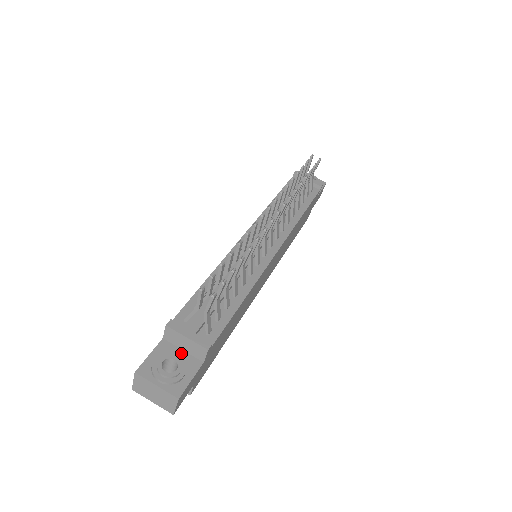
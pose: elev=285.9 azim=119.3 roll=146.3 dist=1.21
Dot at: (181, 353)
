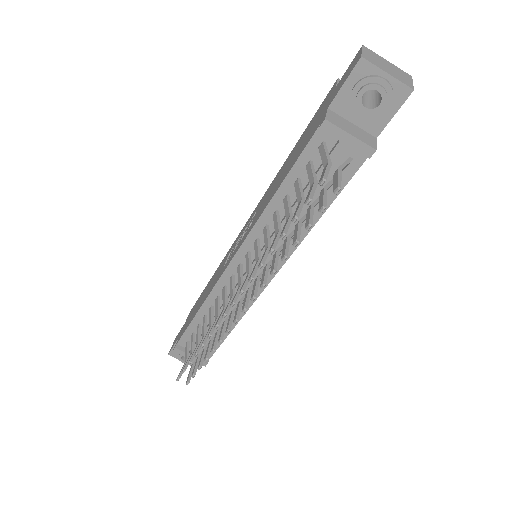
Dot at: occluded
